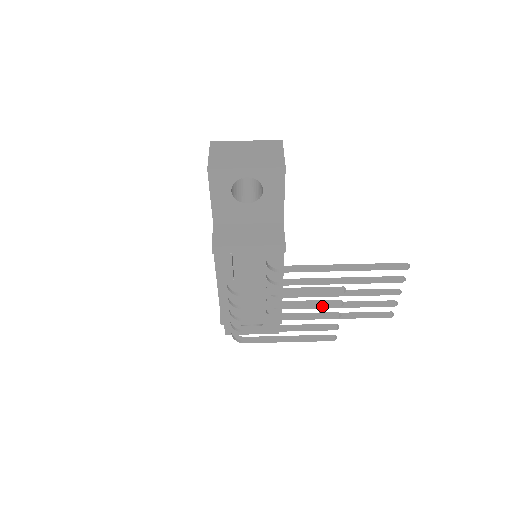
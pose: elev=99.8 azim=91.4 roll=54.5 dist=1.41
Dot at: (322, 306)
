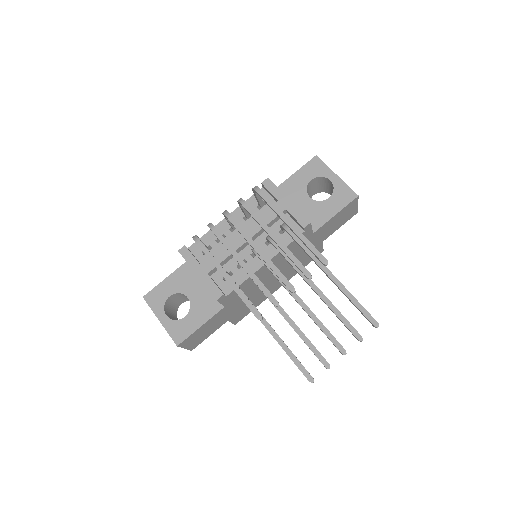
Dot at: (295, 262)
